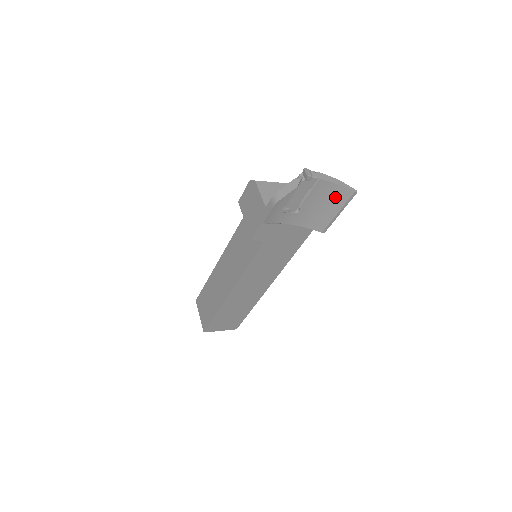
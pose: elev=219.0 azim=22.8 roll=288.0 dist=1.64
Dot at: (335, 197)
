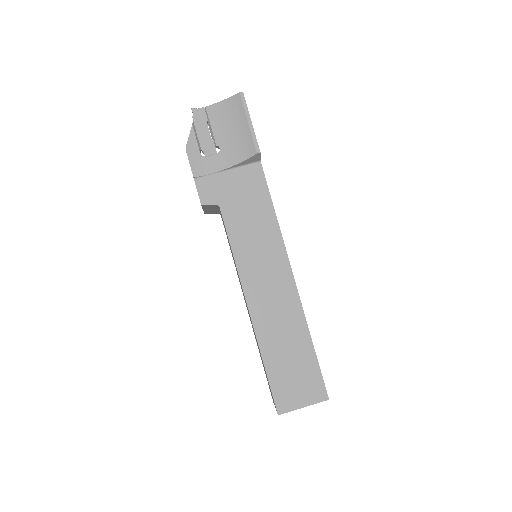
Dot at: (233, 112)
